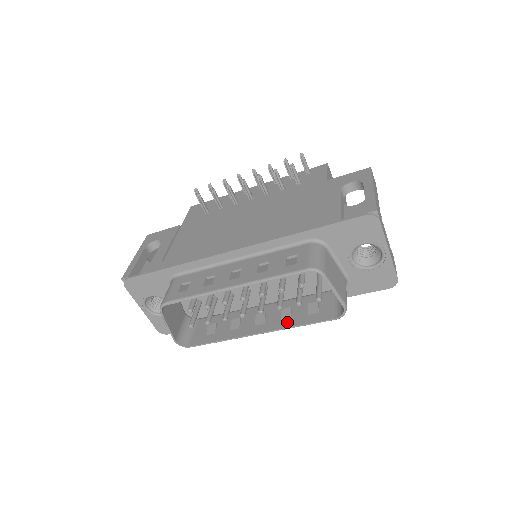
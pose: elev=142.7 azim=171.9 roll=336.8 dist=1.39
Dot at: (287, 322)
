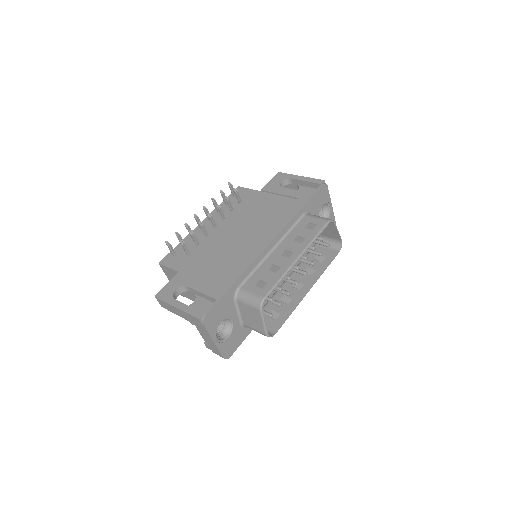
Dot at: (317, 273)
